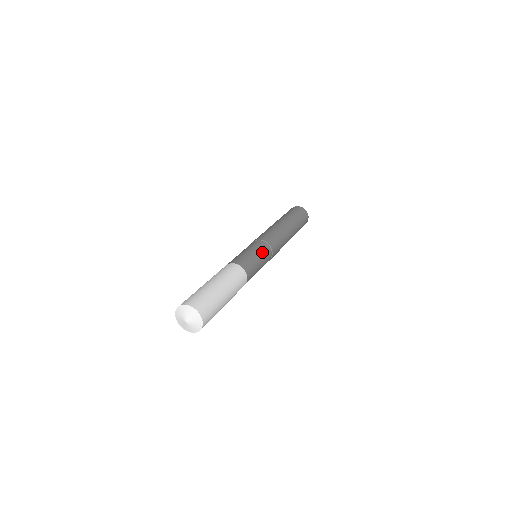
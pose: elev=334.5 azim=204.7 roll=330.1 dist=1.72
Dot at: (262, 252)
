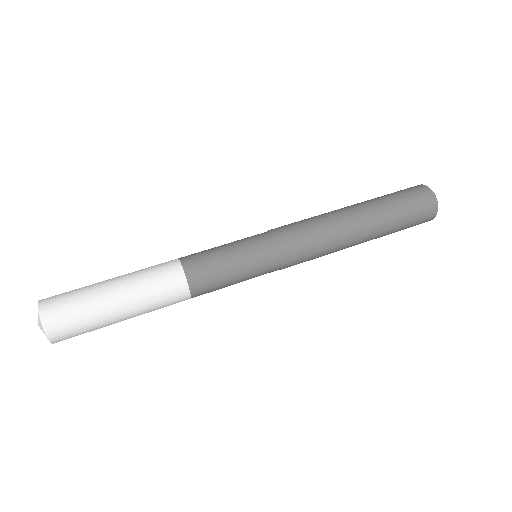
Dot at: (251, 253)
